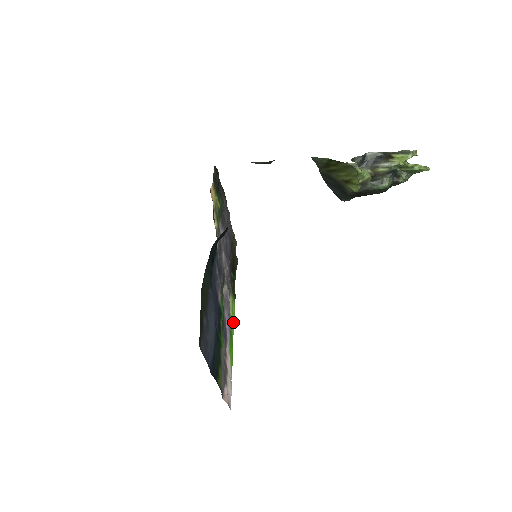
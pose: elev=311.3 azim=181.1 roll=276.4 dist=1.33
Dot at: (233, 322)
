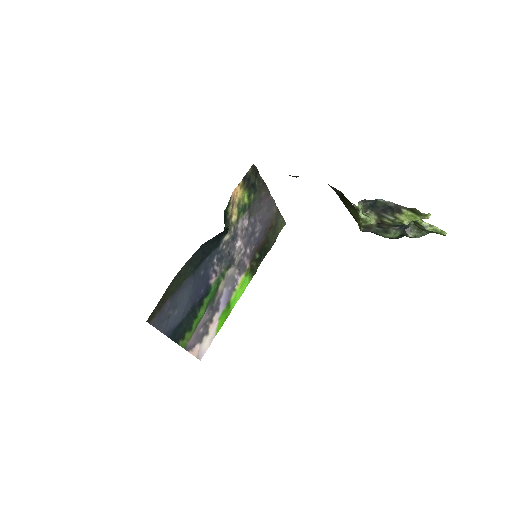
Dot at: (239, 295)
